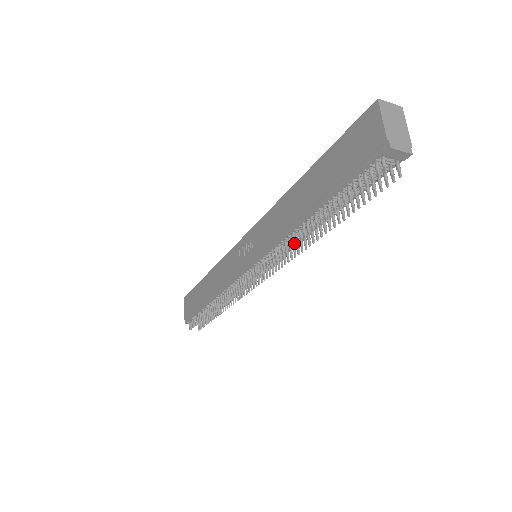
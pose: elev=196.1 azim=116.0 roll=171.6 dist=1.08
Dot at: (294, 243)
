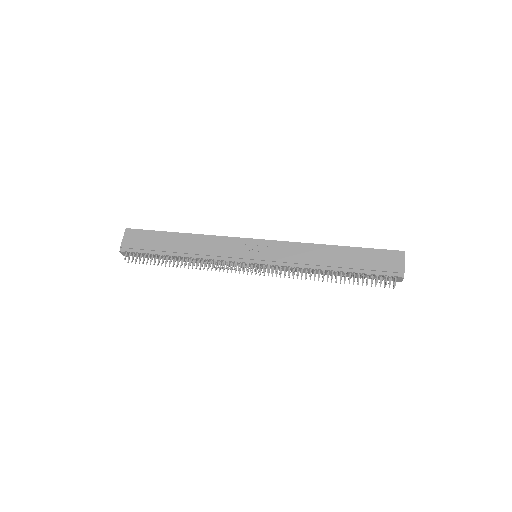
Dot at: occluded
